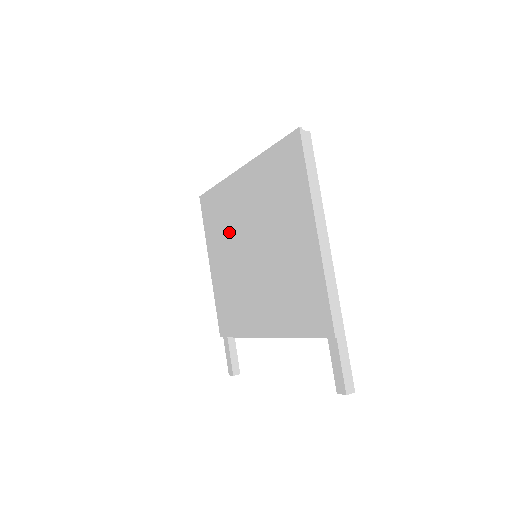
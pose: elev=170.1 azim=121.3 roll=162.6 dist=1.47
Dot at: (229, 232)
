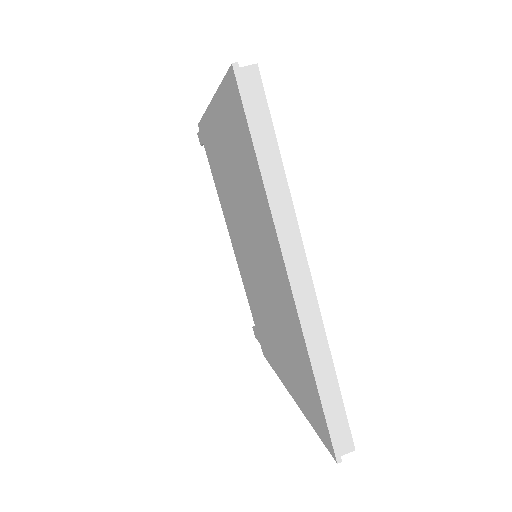
Dot at: (244, 199)
